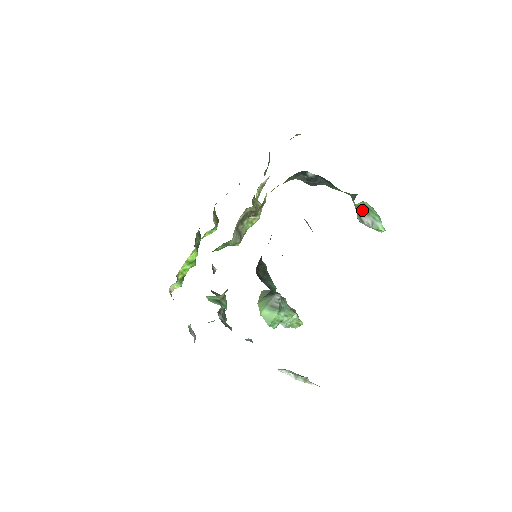
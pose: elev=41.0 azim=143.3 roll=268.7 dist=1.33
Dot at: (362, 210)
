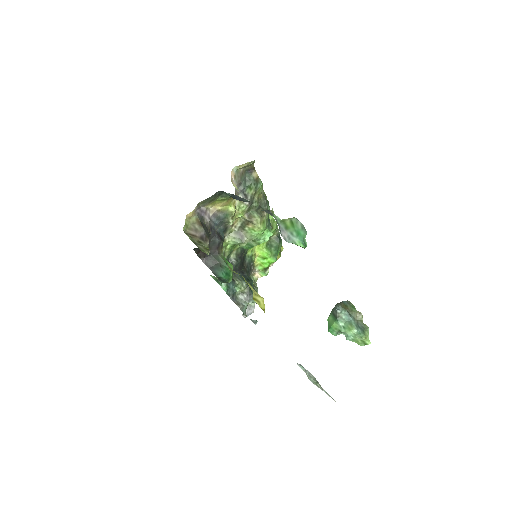
Dot at: (283, 225)
